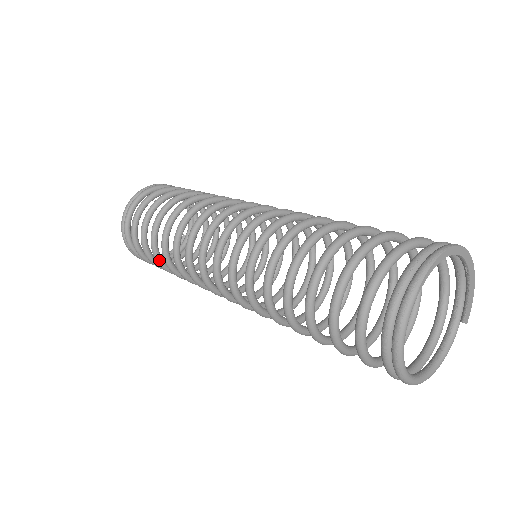
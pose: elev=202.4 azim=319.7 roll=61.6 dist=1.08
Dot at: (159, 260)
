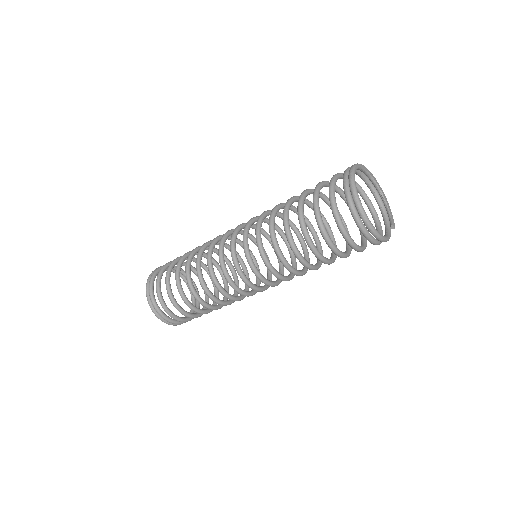
Dot at: (180, 287)
